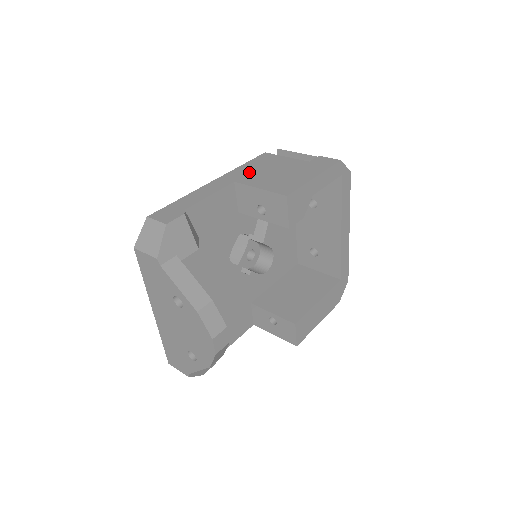
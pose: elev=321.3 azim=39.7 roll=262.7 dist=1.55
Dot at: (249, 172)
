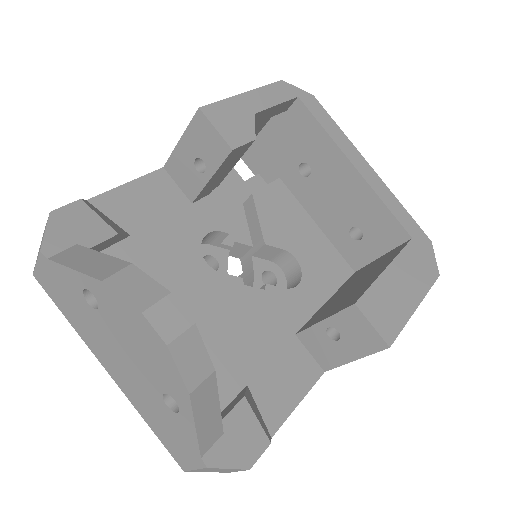
Dot at: occluded
